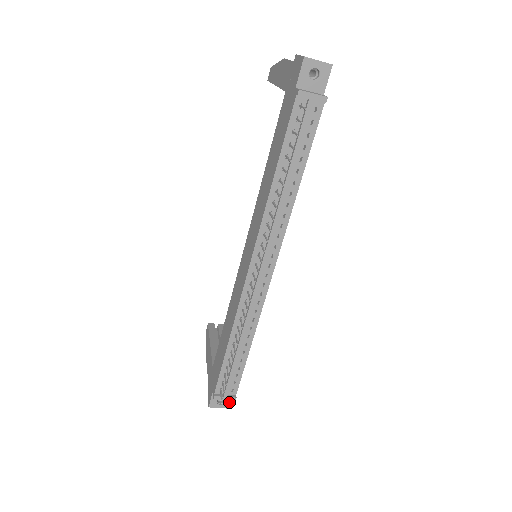
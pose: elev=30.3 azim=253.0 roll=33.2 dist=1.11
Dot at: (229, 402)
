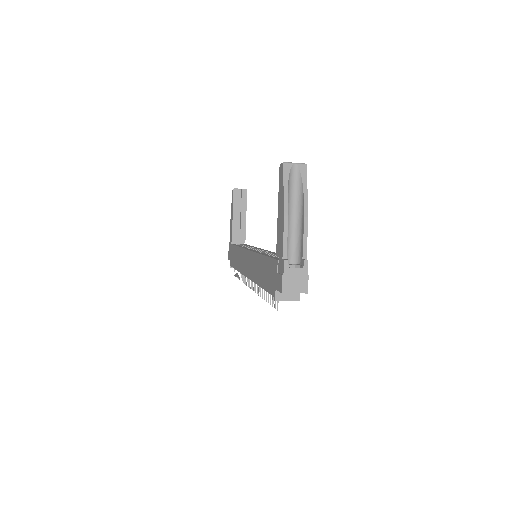
Dot at: occluded
